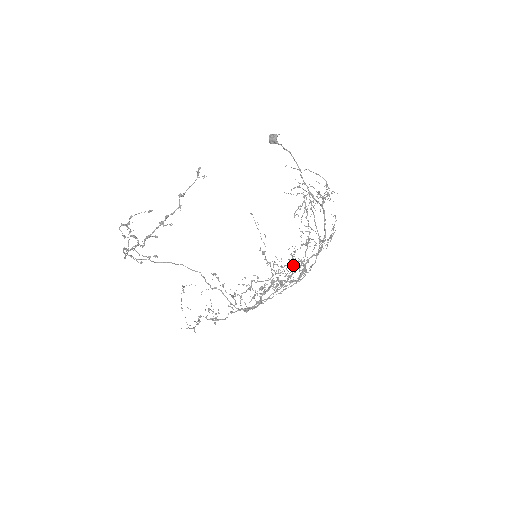
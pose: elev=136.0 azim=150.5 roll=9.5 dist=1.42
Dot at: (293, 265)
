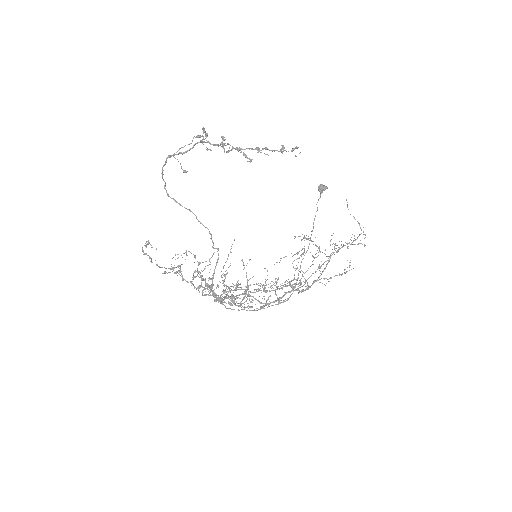
Dot at: (249, 300)
